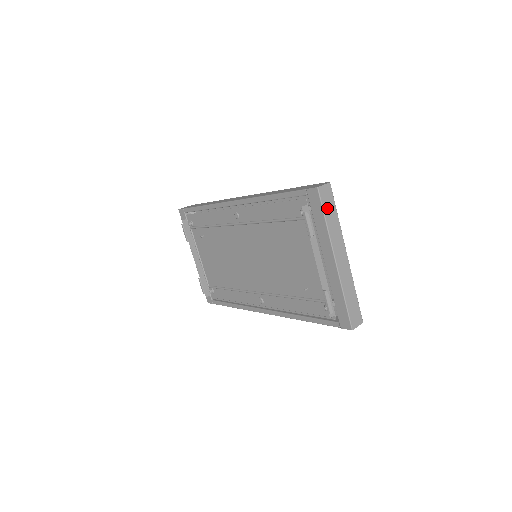
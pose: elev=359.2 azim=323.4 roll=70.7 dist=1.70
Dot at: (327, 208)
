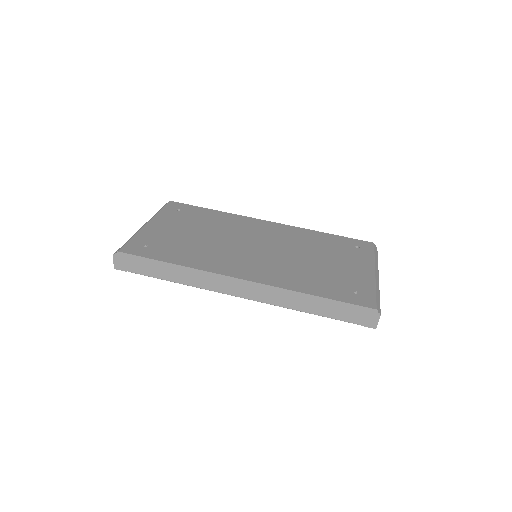
Dot at: occluded
